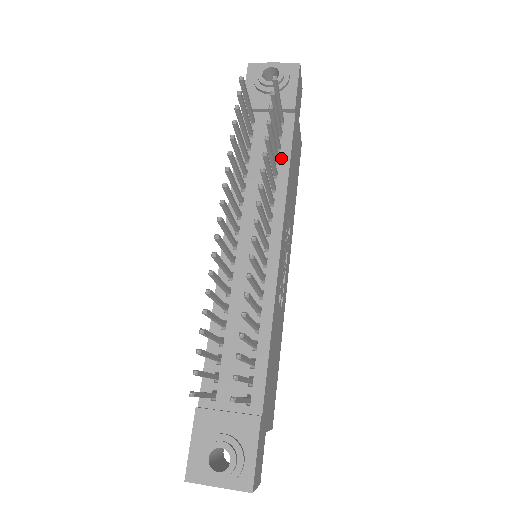
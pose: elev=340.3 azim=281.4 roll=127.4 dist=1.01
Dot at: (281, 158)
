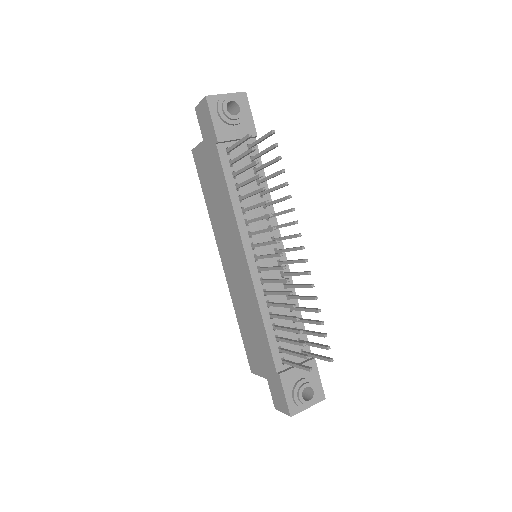
Dot at: (260, 179)
